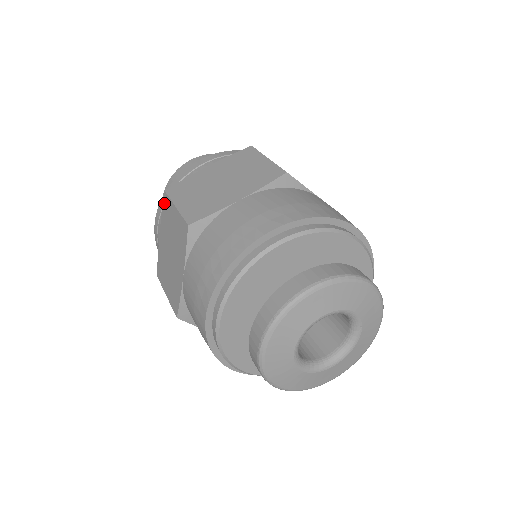
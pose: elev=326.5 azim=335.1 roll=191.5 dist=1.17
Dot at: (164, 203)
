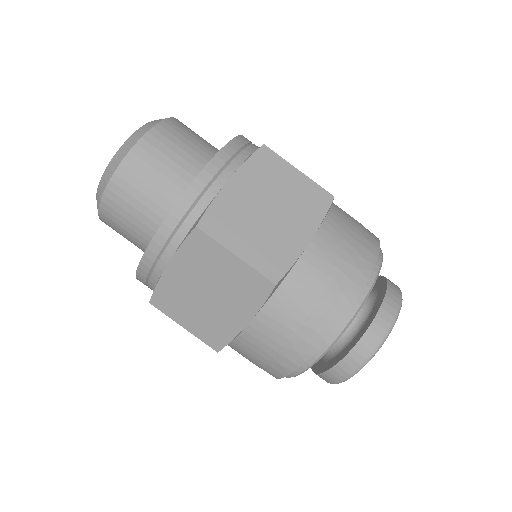
Dot at: (193, 240)
